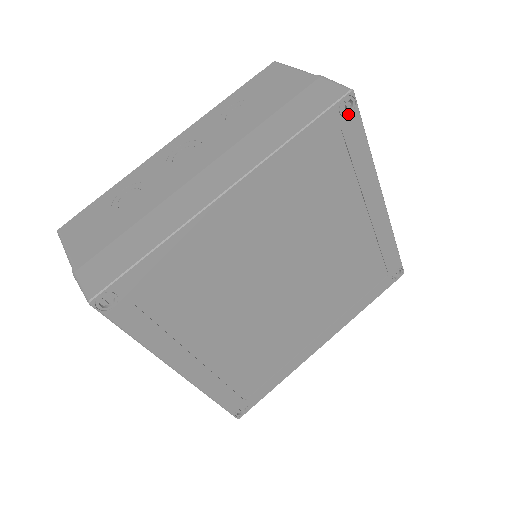
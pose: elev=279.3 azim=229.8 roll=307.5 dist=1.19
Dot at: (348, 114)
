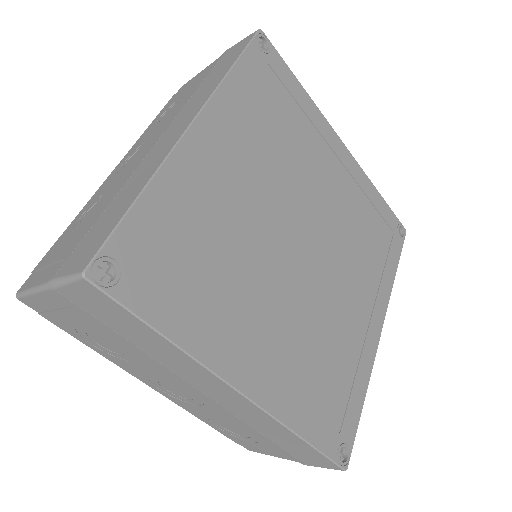
Dot at: (268, 51)
